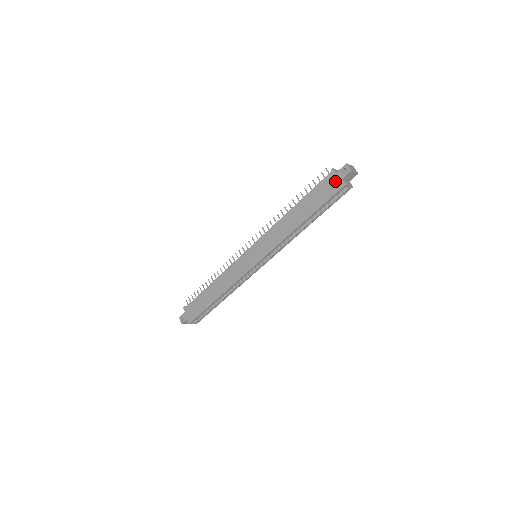
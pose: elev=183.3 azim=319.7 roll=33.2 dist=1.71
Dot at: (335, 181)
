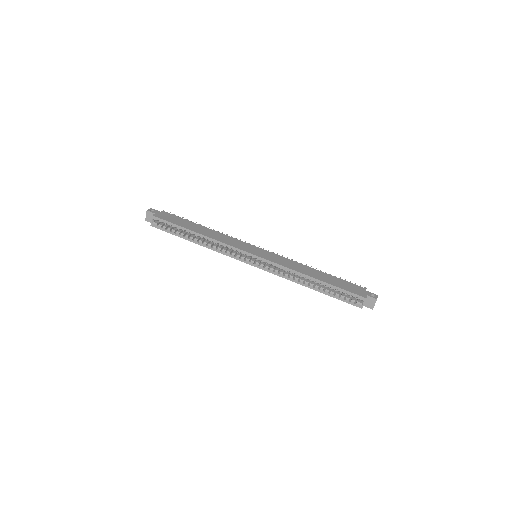
Dot at: (362, 291)
